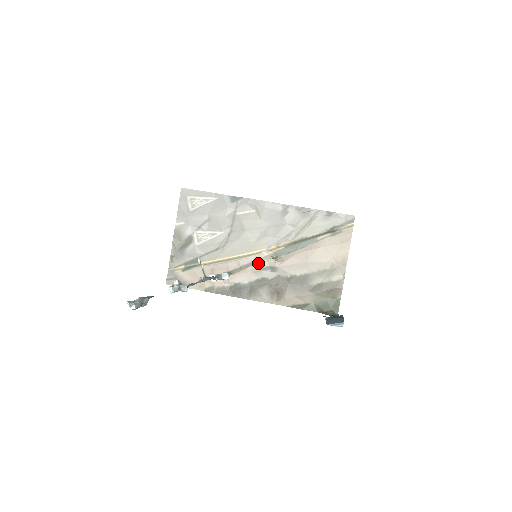
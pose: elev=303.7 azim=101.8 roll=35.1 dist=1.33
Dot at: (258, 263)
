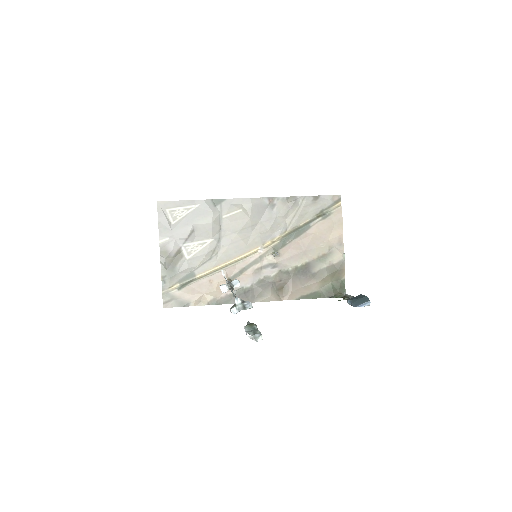
Dot at: (257, 263)
